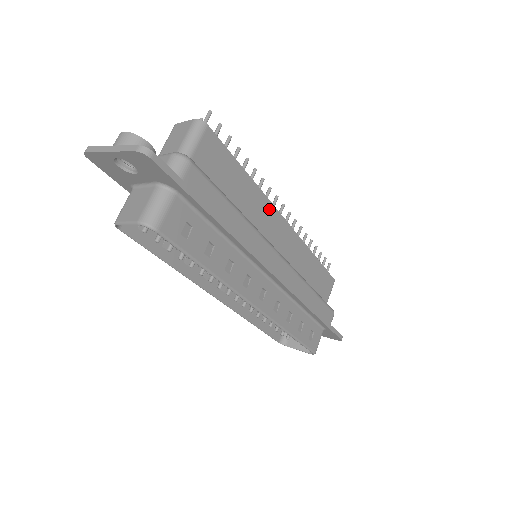
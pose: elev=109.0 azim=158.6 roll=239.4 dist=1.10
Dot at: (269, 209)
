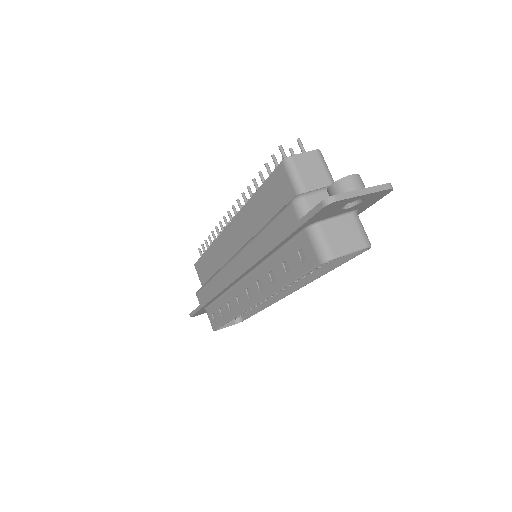
Dot at: occluded
